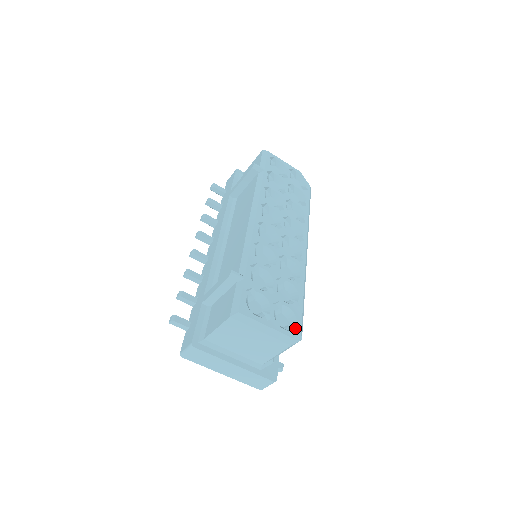
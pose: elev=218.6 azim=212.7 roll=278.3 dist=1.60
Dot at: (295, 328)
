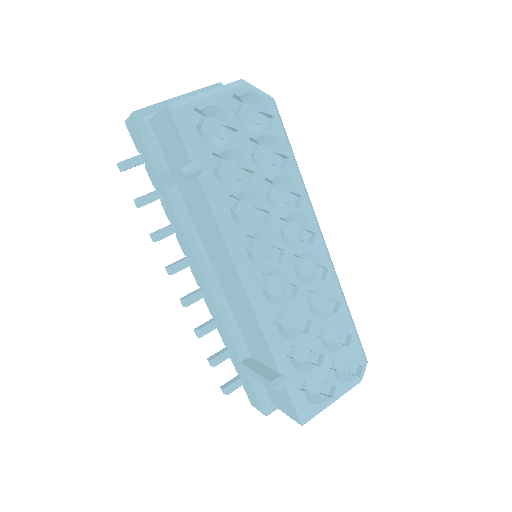
Dot at: (359, 365)
